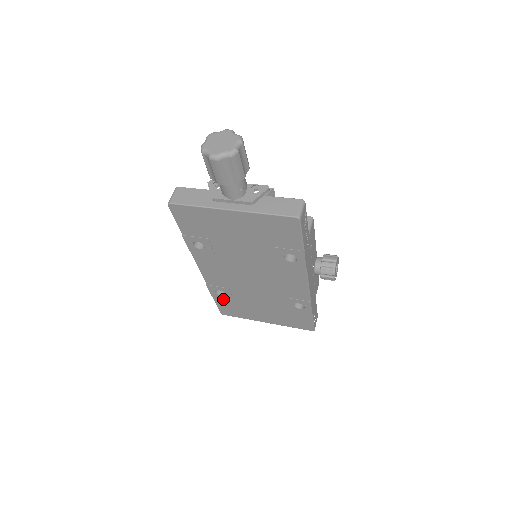
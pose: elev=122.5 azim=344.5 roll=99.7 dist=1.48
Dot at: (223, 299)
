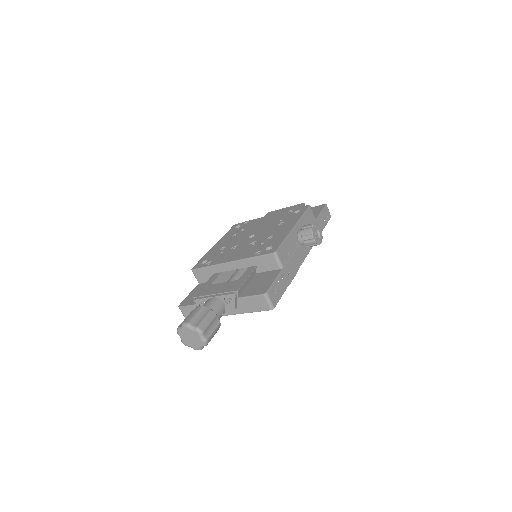
Dot at: occluded
